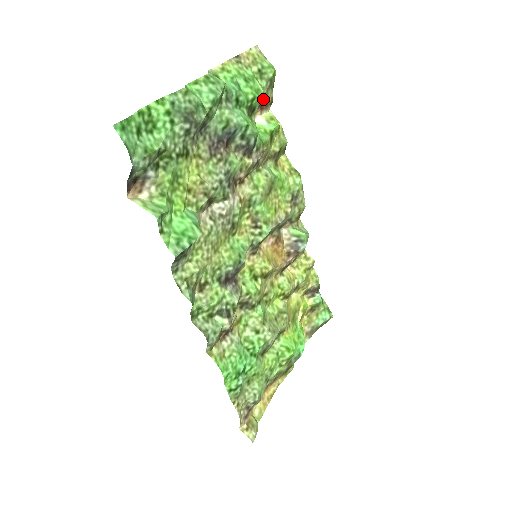
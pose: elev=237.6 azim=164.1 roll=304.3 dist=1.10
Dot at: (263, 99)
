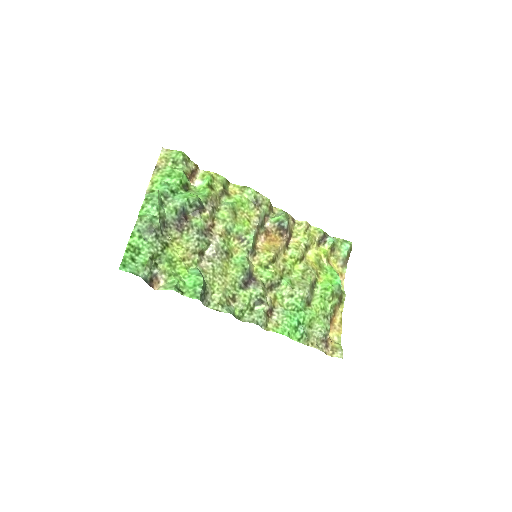
Dot at: (188, 173)
